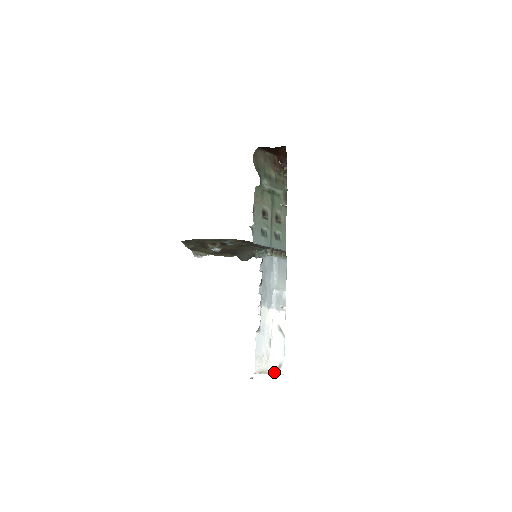
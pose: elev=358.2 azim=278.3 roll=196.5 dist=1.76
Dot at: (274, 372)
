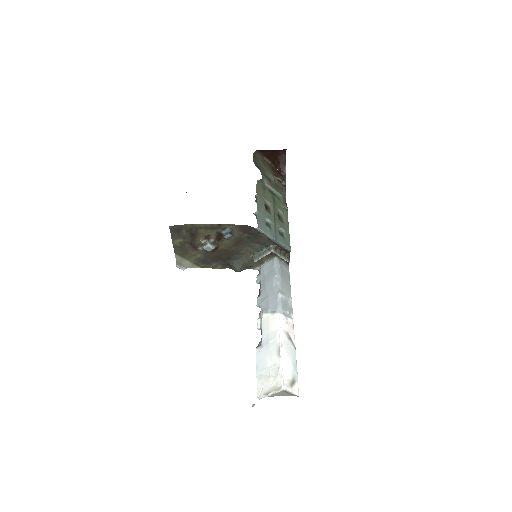
Dot at: (287, 387)
